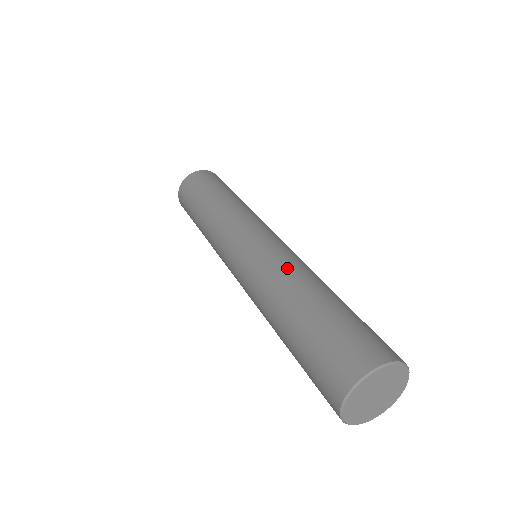
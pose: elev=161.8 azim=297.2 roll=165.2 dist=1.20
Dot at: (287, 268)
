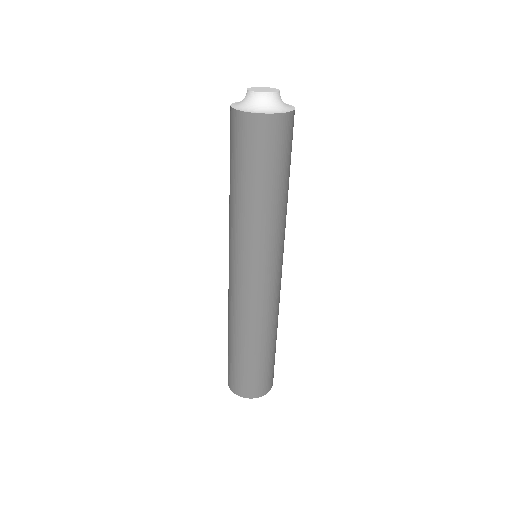
Dot at: (244, 320)
